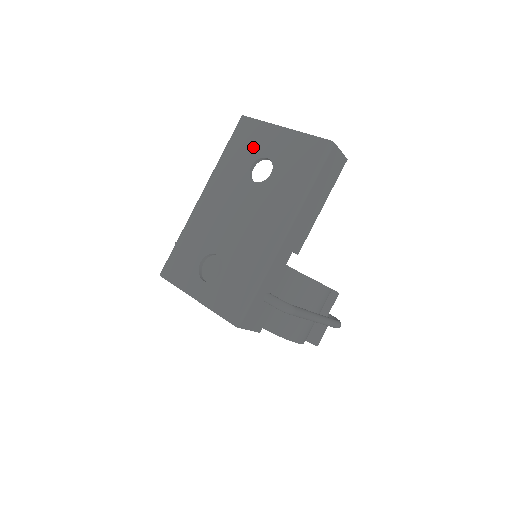
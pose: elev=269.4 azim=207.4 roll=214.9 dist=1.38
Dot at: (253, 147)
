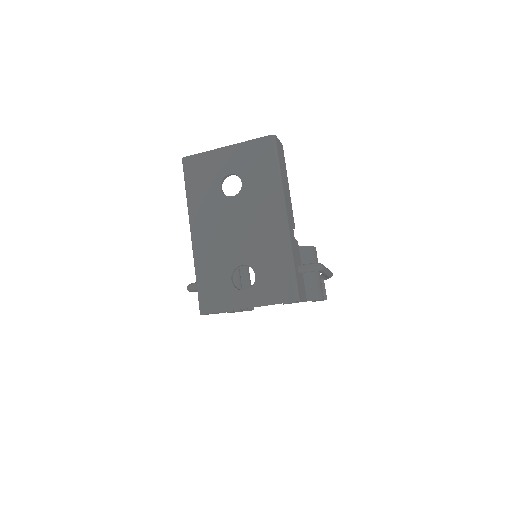
Dot at: (211, 174)
